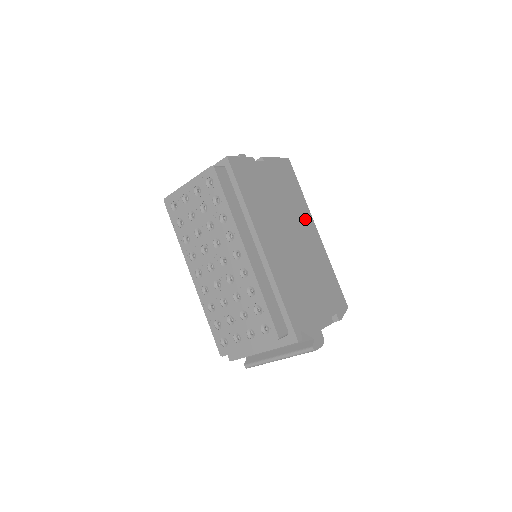
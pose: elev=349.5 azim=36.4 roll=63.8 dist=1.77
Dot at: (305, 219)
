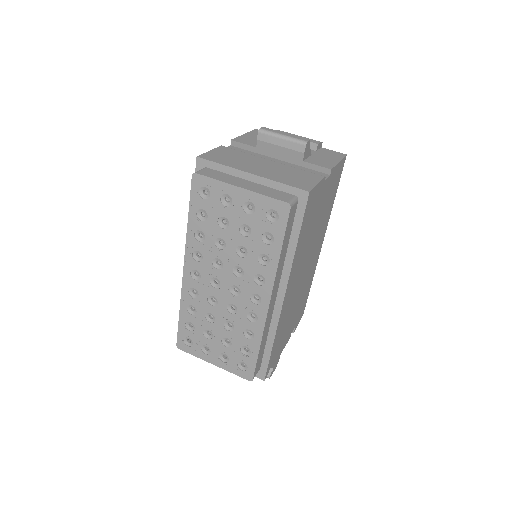
Dot at: (322, 233)
